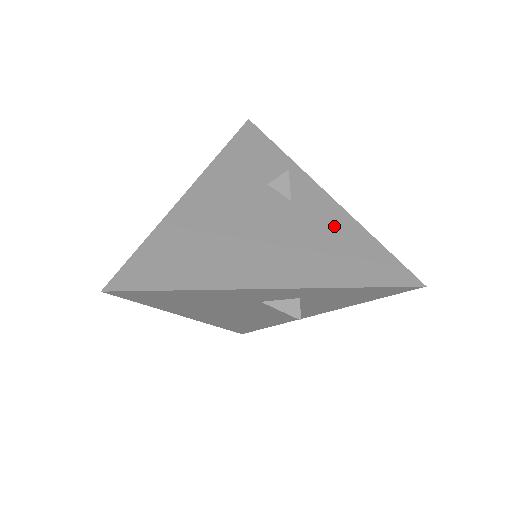
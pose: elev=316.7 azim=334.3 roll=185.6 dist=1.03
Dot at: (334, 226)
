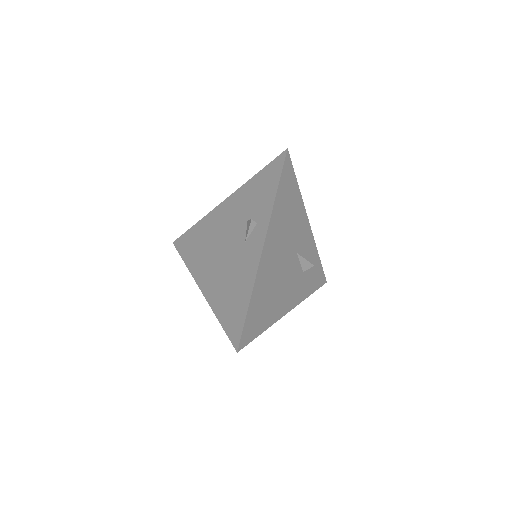
Dot at: (243, 277)
